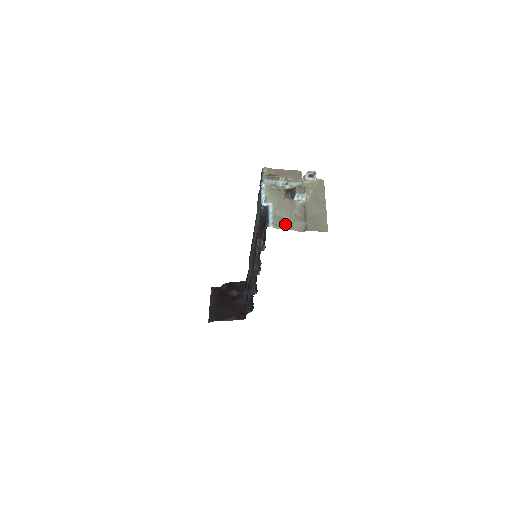
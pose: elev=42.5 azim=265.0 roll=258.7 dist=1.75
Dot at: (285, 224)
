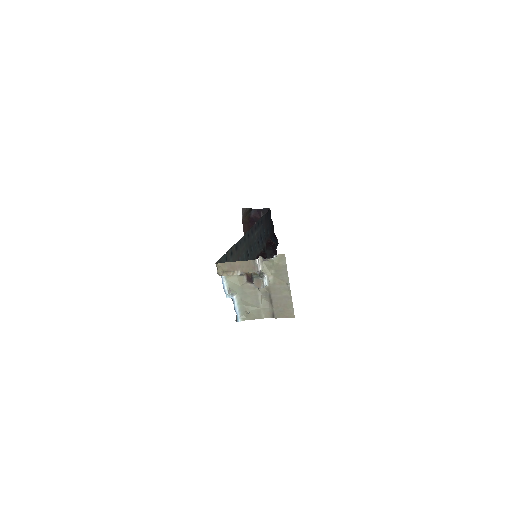
Dot at: (253, 314)
